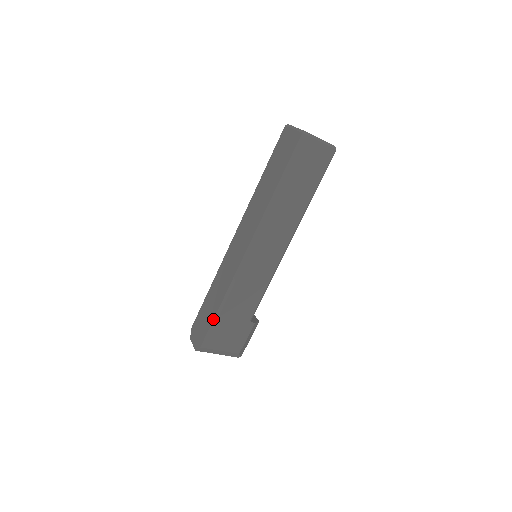
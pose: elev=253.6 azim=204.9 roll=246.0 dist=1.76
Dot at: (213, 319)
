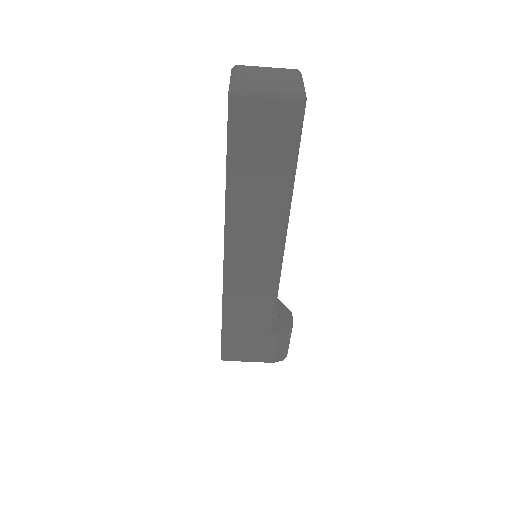
Dot at: (221, 334)
